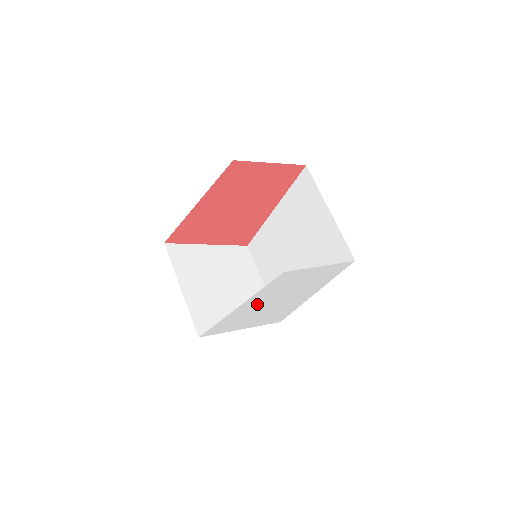
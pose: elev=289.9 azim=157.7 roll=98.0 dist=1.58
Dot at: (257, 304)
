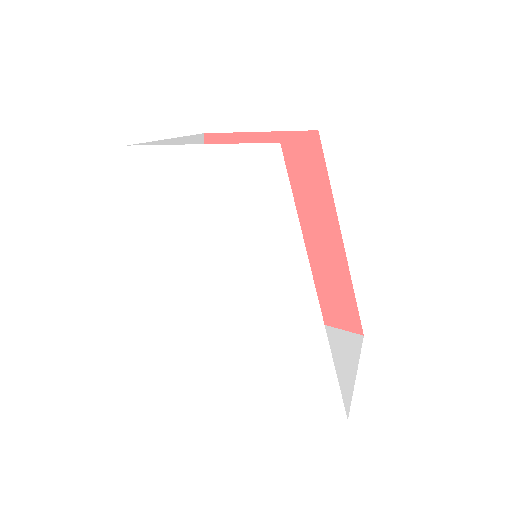
Dot at: (176, 263)
